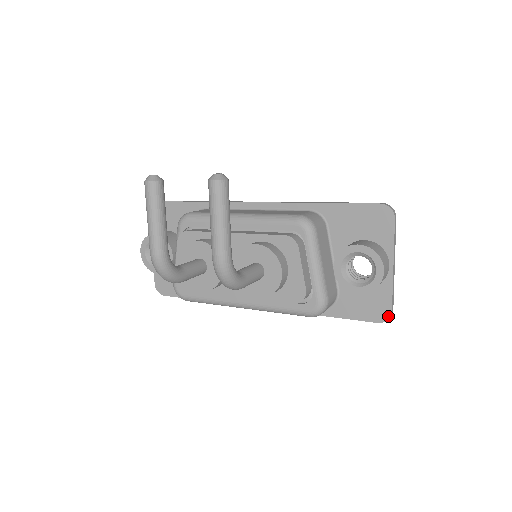
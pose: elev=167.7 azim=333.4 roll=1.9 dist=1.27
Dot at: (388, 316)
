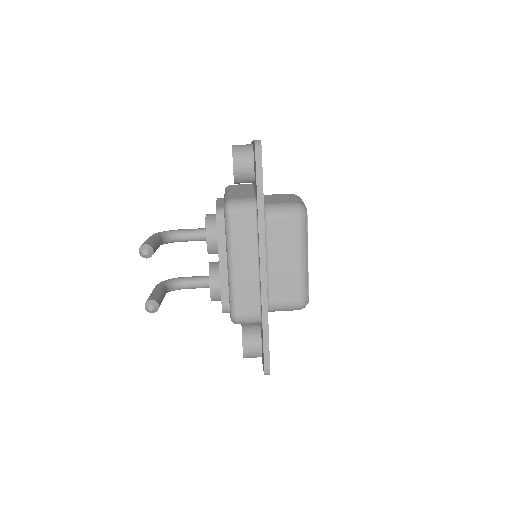
Dot at: occluded
